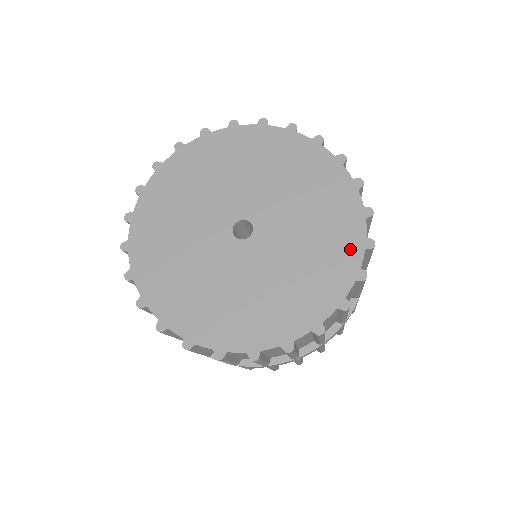
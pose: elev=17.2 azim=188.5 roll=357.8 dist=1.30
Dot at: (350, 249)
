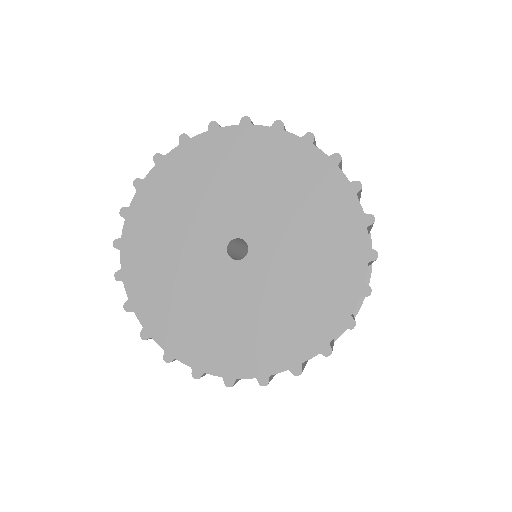
Dot at: (352, 263)
